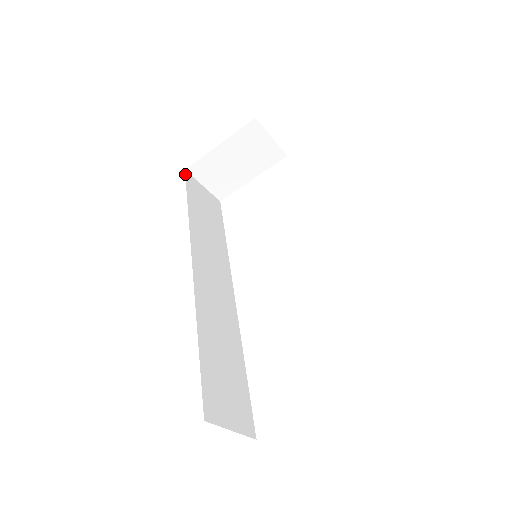
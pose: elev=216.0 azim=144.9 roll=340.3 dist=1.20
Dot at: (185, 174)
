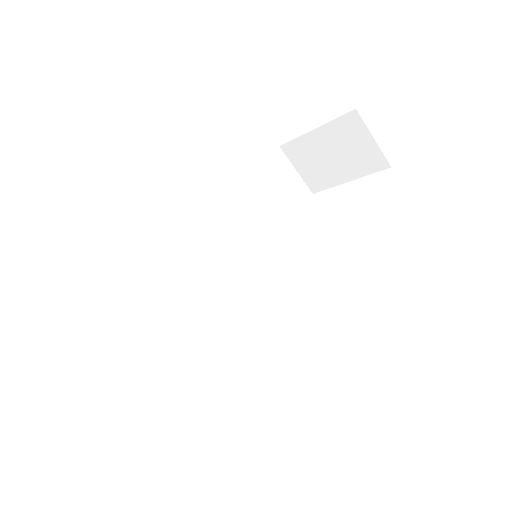
Dot at: (276, 150)
